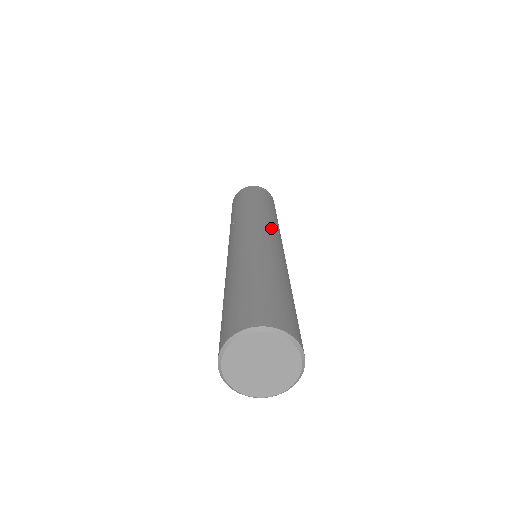
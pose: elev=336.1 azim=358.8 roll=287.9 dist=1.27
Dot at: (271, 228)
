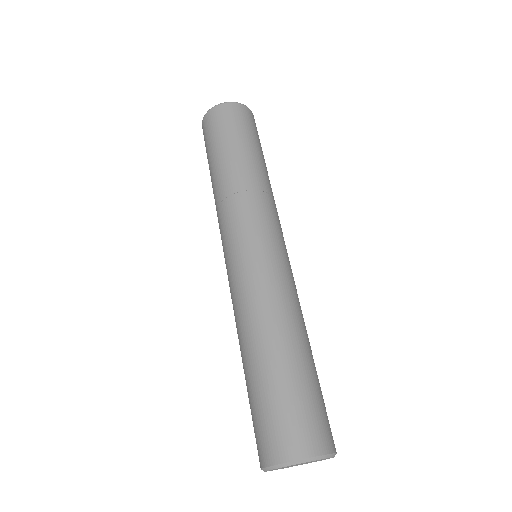
Dot at: occluded
